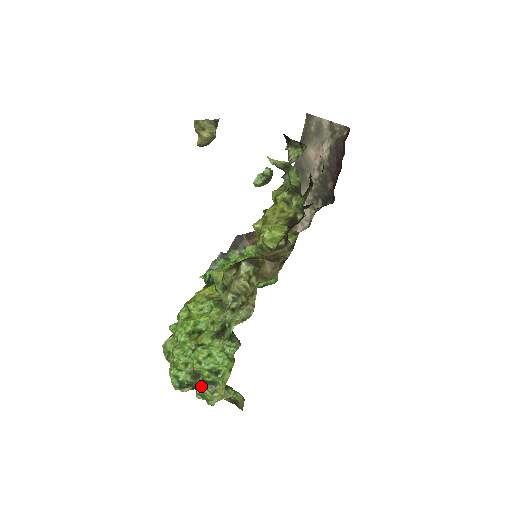
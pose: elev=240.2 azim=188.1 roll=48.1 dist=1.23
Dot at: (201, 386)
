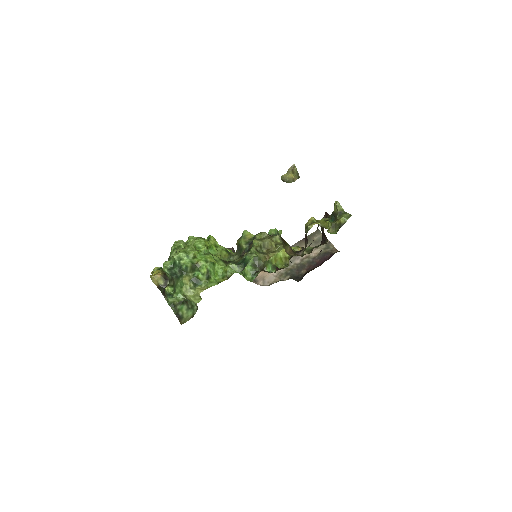
Dot at: (188, 278)
